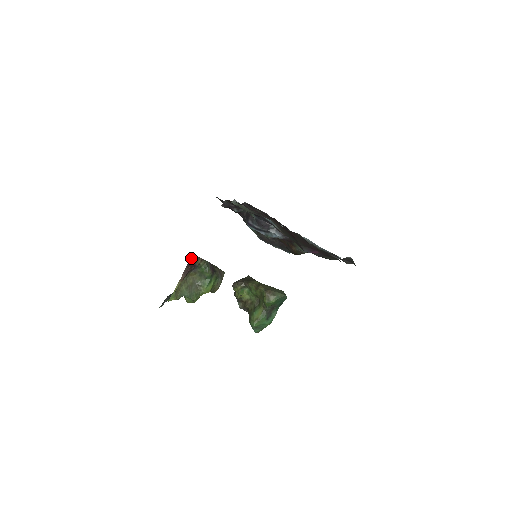
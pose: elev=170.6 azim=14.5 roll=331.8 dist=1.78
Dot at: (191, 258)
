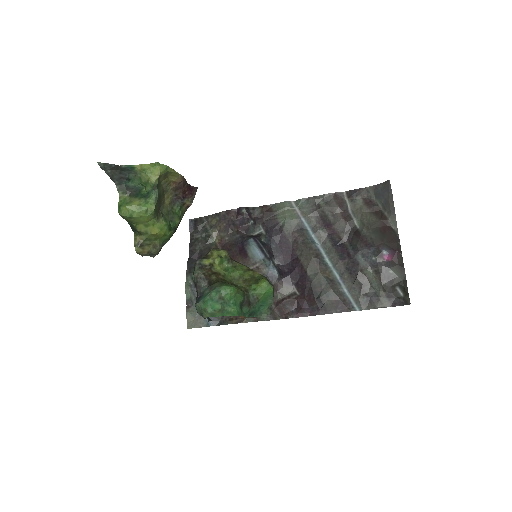
Dot at: (196, 188)
